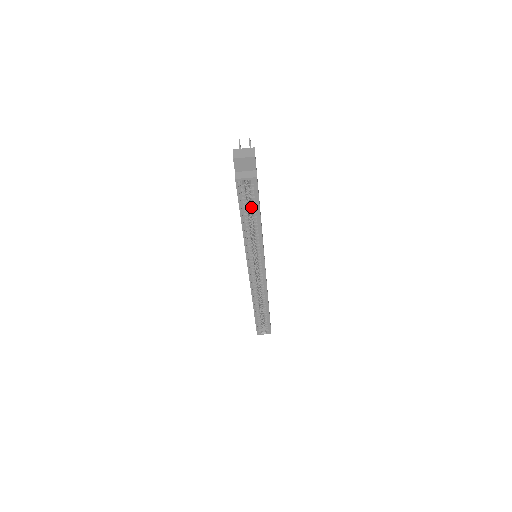
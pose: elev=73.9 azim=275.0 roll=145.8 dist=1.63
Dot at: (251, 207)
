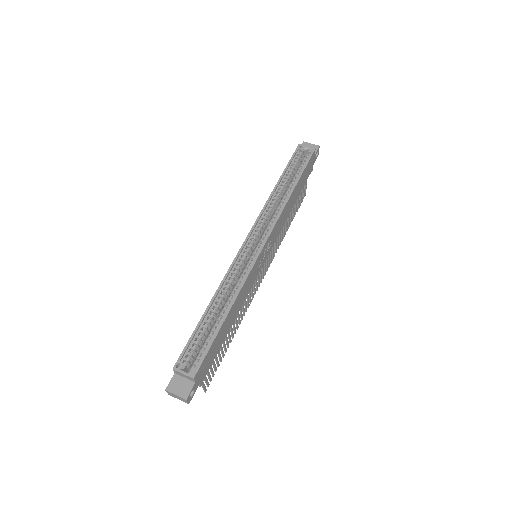
Dot at: (294, 176)
